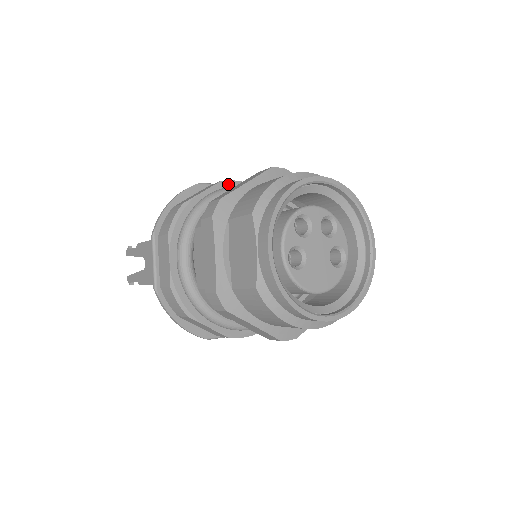
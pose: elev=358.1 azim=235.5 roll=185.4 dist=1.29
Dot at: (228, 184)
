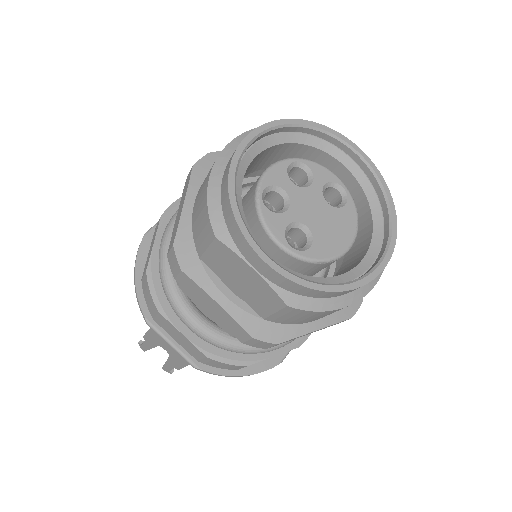
Dot at: (170, 212)
